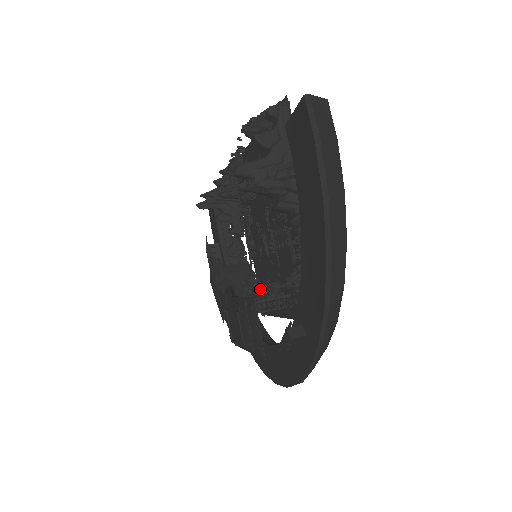
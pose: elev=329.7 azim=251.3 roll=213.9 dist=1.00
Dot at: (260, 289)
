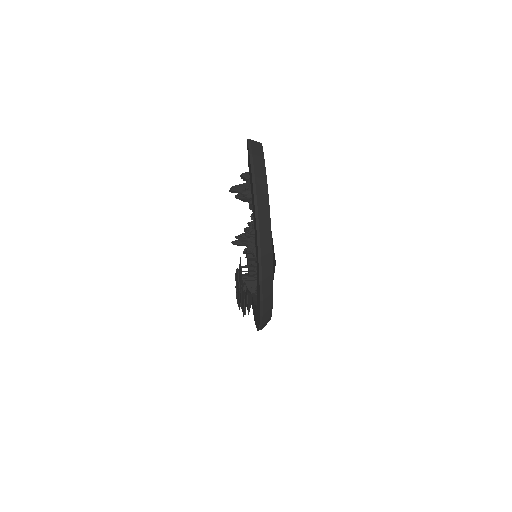
Dot at: occluded
